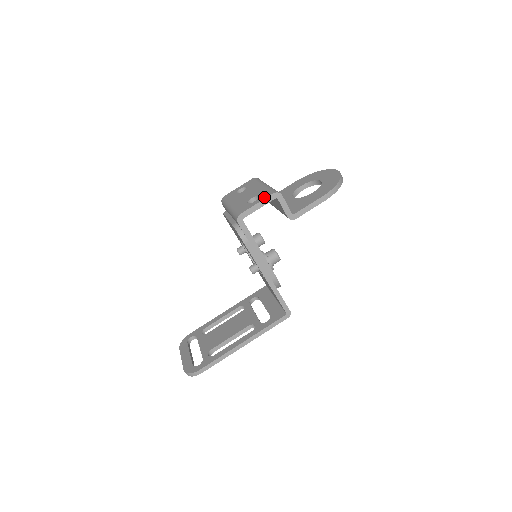
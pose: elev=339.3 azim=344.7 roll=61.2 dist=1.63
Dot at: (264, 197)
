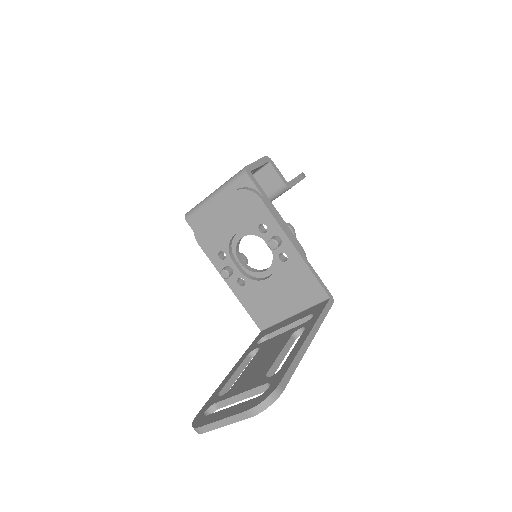
Dot at: occluded
